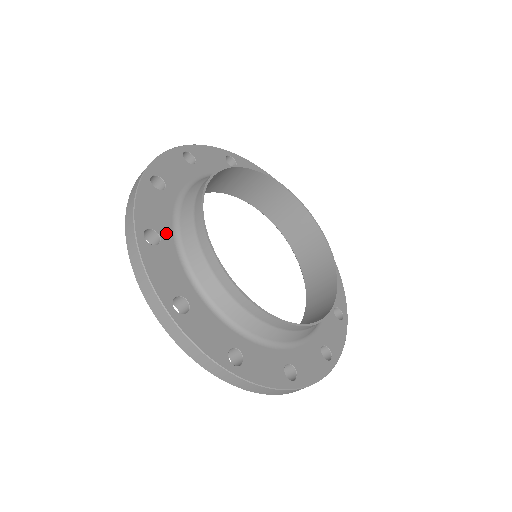
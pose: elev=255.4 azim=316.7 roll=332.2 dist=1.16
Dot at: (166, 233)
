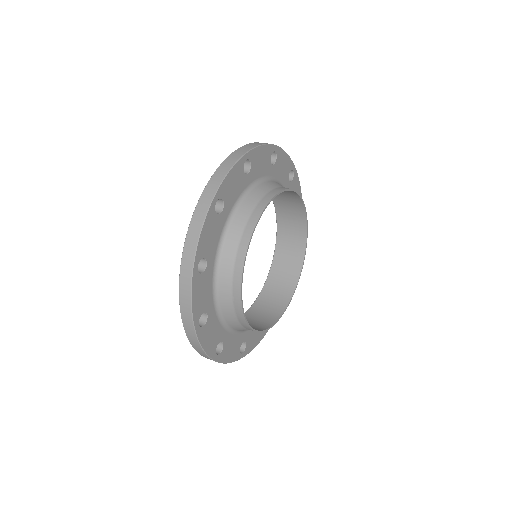
Dot at: (227, 208)
